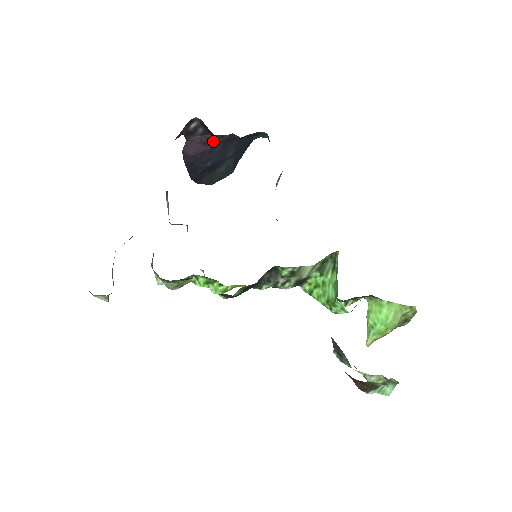
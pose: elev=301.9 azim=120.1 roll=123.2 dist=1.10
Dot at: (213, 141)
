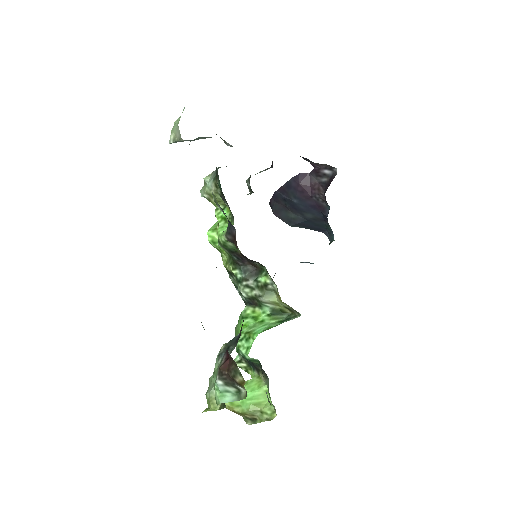
Dot at: (318, 194)
